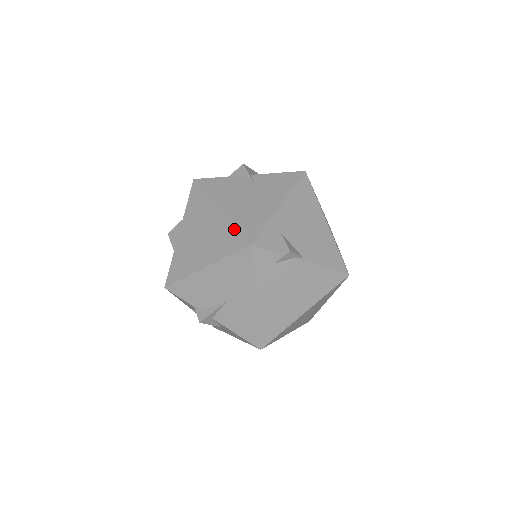
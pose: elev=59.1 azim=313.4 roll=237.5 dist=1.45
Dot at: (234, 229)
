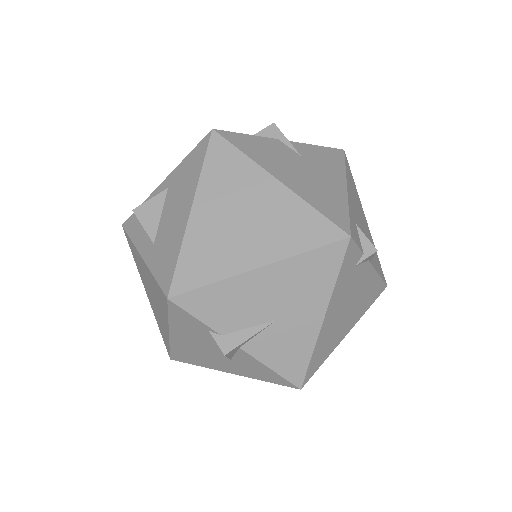
Dot at: (312, 212)
